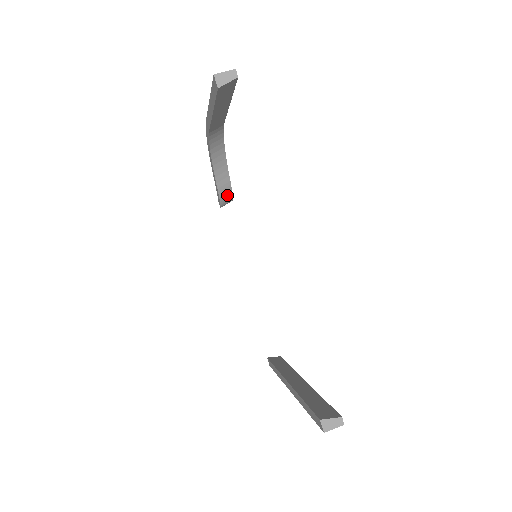
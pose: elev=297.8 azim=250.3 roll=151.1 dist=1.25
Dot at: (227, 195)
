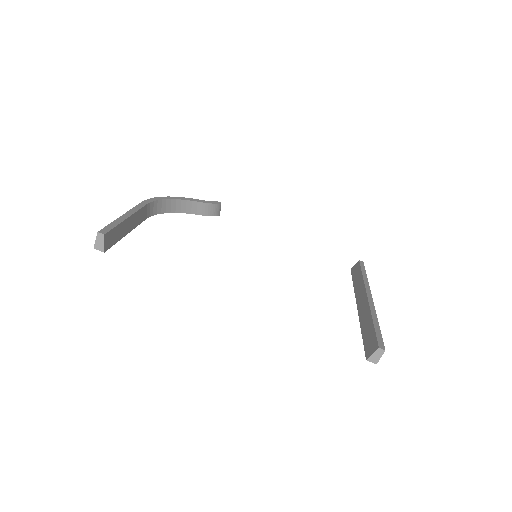
Dot at: (212, 209)
